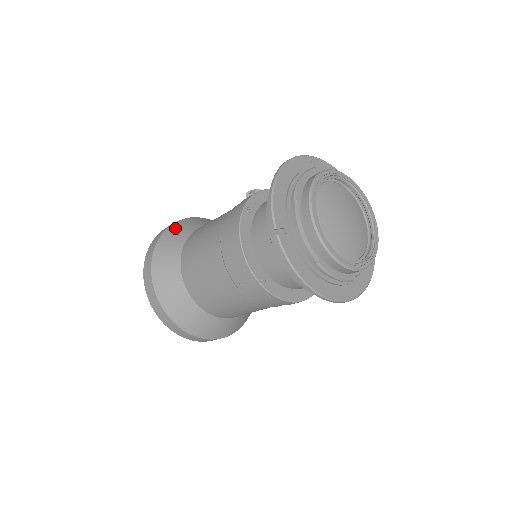
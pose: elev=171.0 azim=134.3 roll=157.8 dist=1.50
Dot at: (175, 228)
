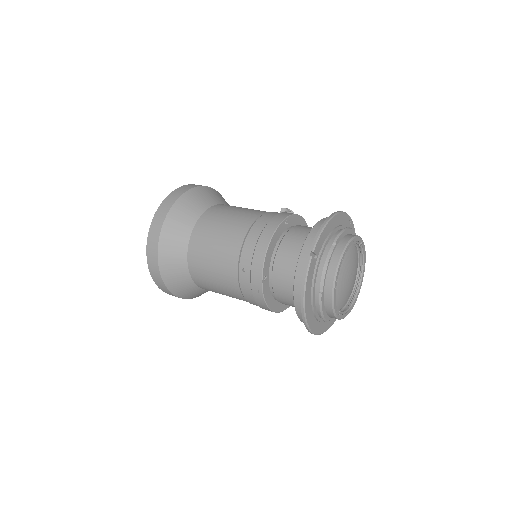
Dot at: (206, 191)
